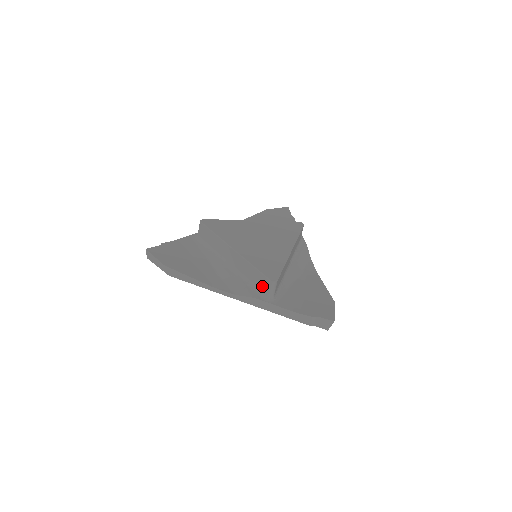
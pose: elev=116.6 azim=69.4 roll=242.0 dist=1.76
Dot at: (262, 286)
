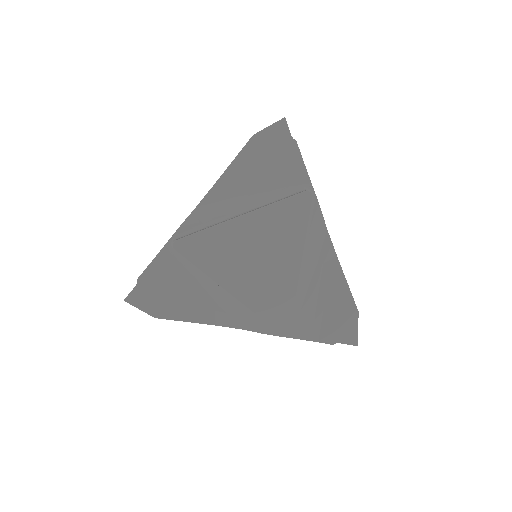
Dot at: occluded
